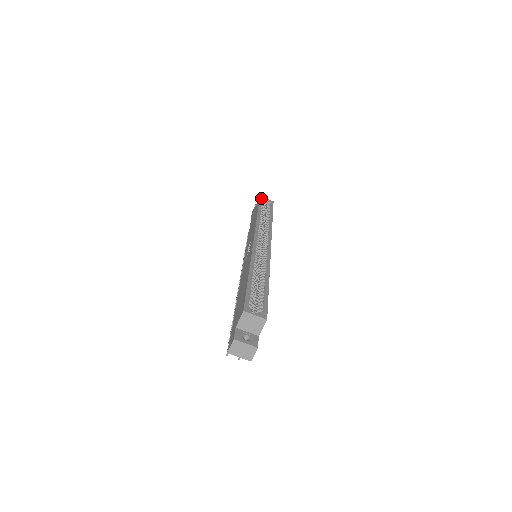
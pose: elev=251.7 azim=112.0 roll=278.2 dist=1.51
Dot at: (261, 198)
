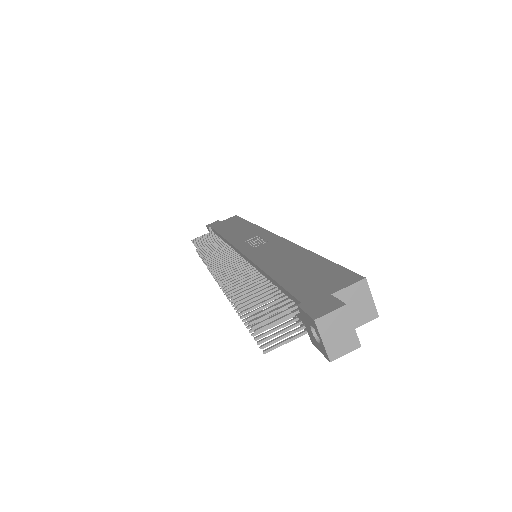
Dot at: occluded
